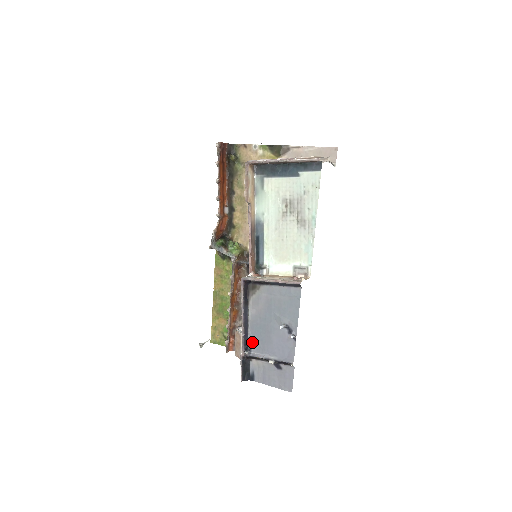
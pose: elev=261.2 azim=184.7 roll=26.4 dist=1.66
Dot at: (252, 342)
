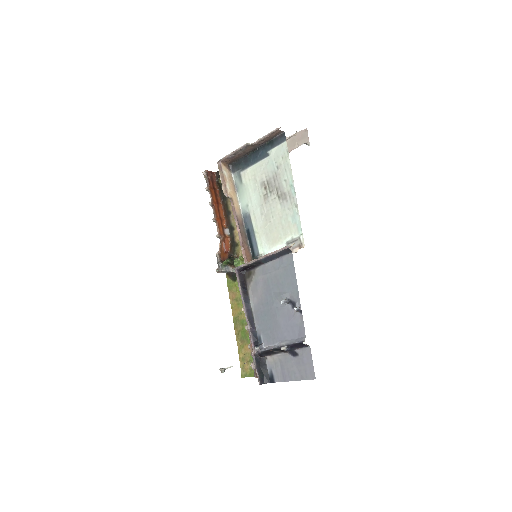
Dot at: (261, 335)
